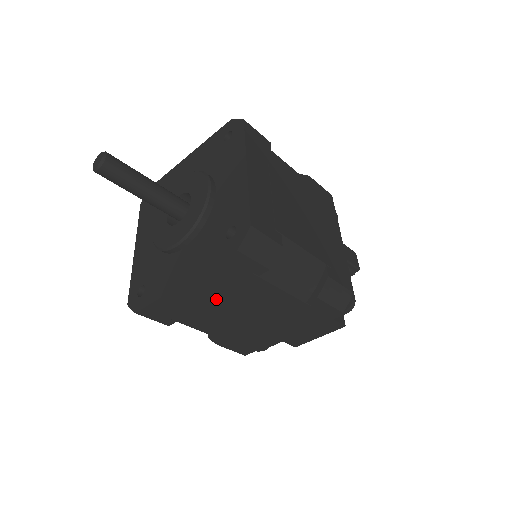
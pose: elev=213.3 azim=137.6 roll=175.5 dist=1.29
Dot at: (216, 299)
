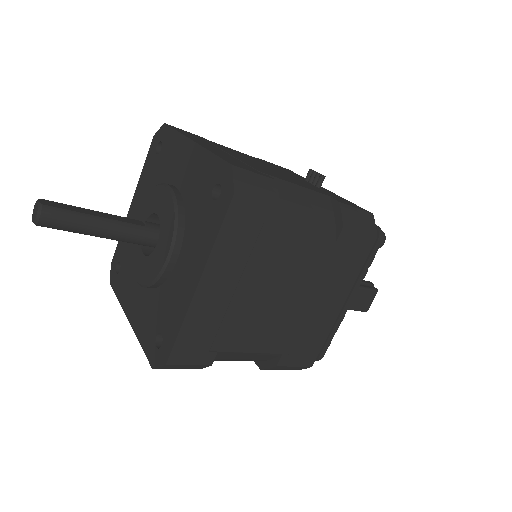
Dot at: occluded
